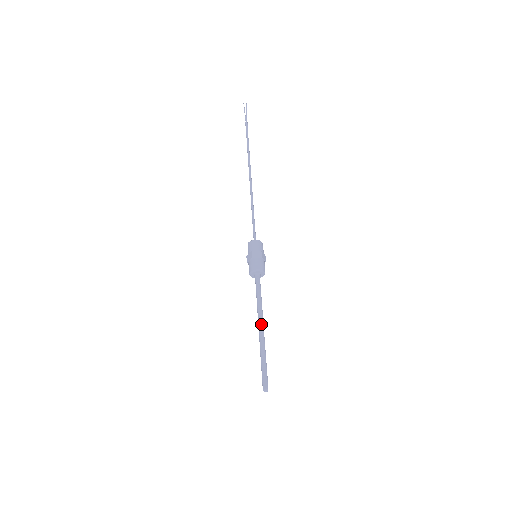
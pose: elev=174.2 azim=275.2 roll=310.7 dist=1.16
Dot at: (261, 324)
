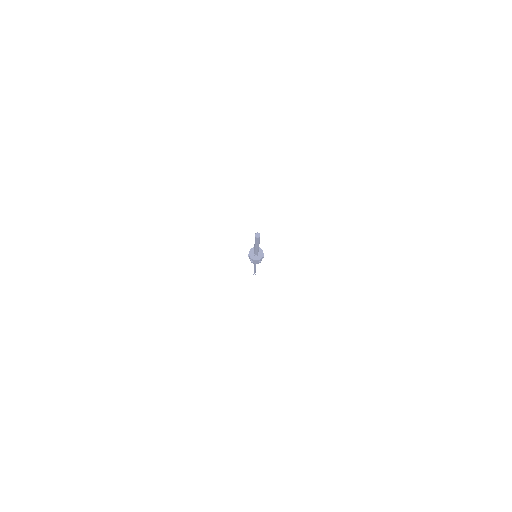
Dot at: occluded
